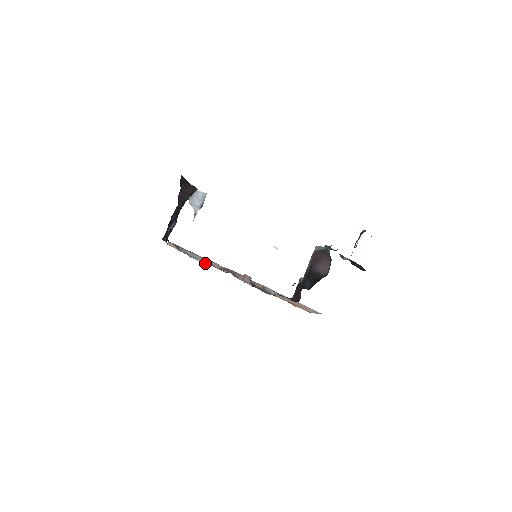
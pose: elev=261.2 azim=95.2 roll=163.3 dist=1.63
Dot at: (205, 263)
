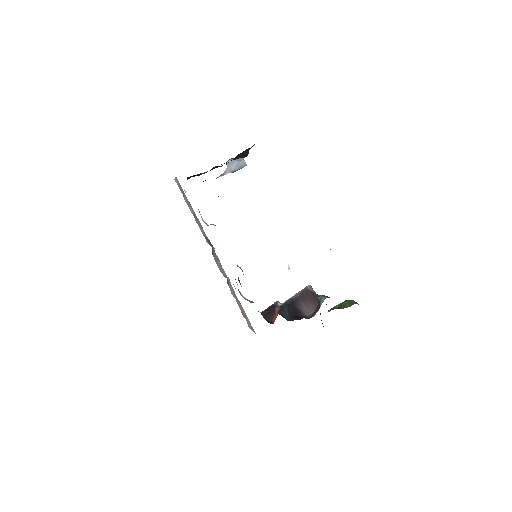
Dot at: occluded
